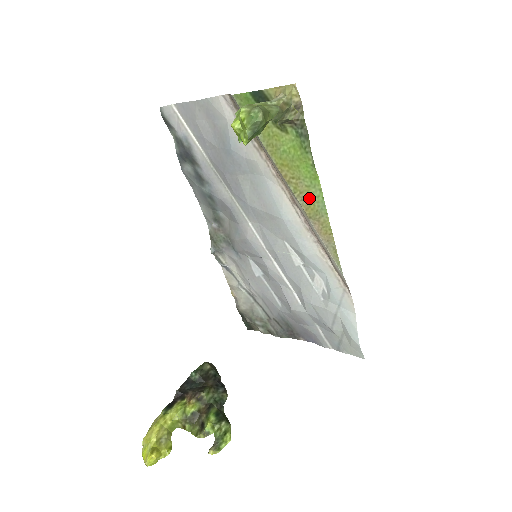
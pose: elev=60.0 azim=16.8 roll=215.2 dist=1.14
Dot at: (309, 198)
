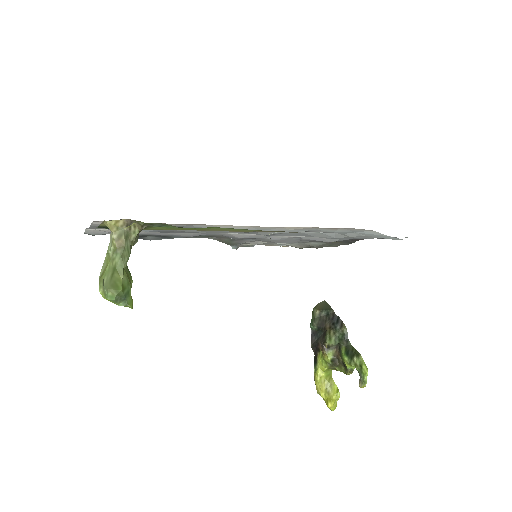
Dot at: (229, 230)
